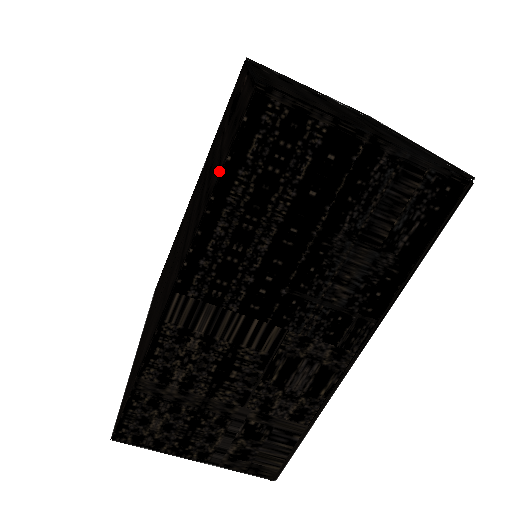
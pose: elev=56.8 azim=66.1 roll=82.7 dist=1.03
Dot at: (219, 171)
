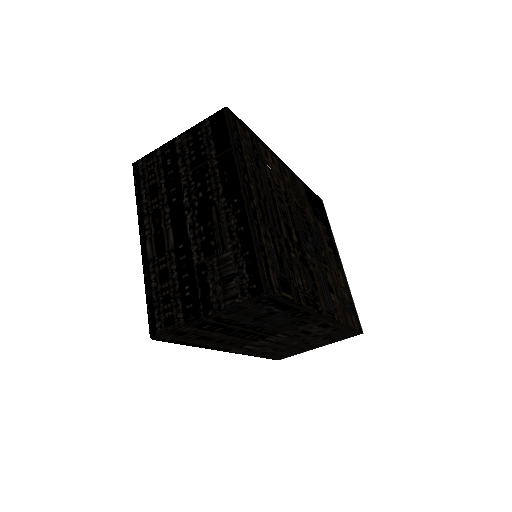
Dot at: occluded
